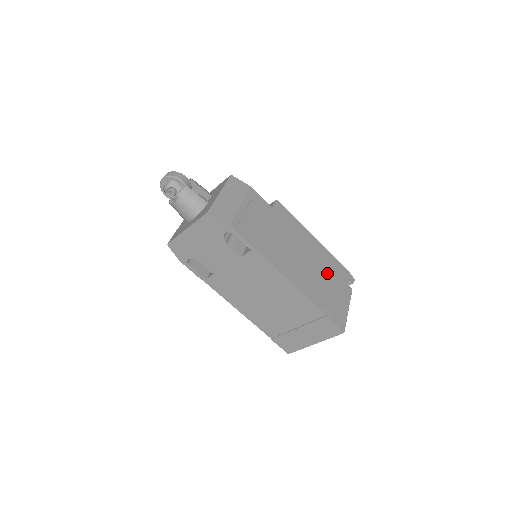
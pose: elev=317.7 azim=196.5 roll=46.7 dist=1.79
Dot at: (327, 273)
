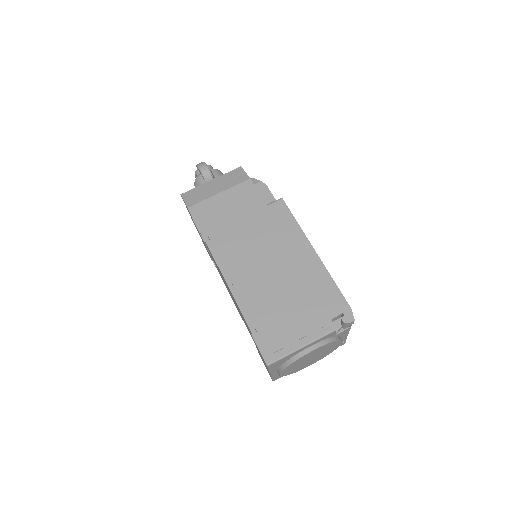
Dot at: (298, 293)
